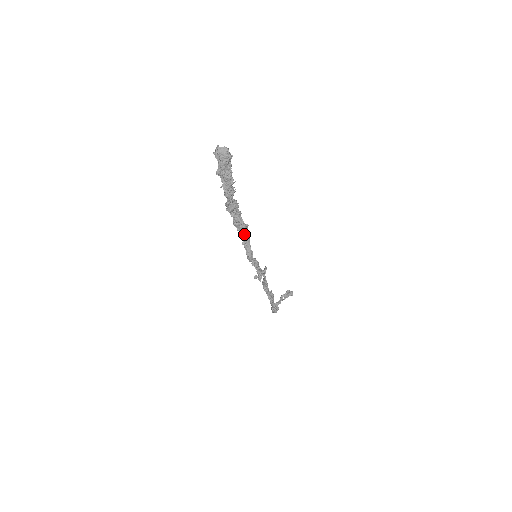
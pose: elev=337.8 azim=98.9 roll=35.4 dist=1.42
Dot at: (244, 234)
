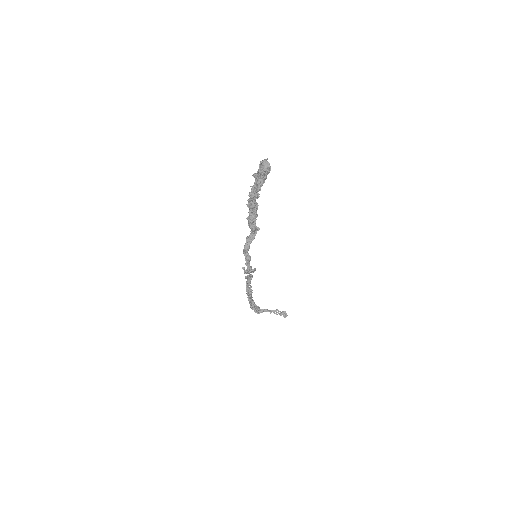
Dot at: (251, 232)
